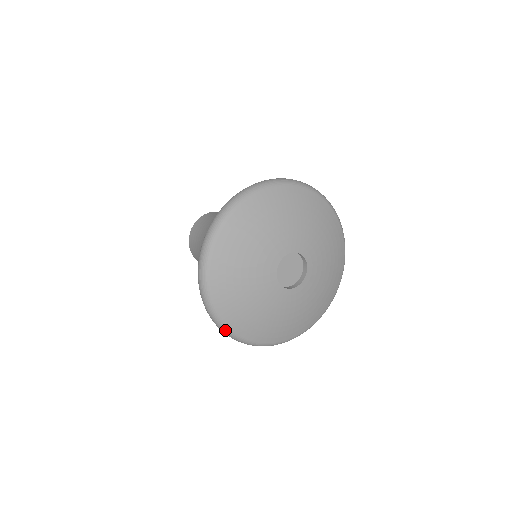
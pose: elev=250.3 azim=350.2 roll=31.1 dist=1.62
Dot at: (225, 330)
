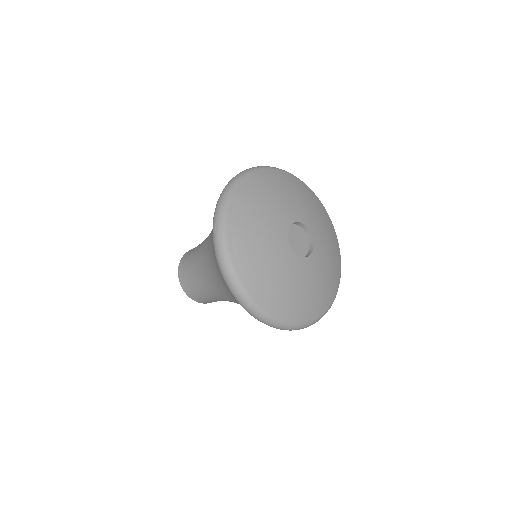
Dot at: (314, 323)
